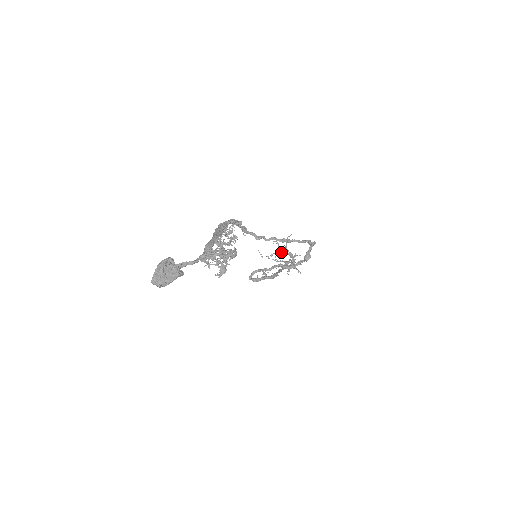
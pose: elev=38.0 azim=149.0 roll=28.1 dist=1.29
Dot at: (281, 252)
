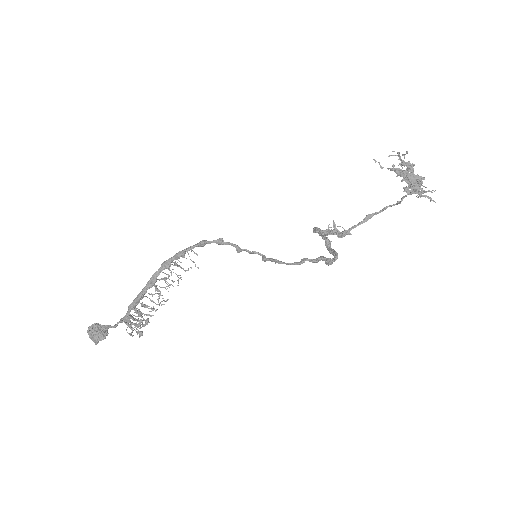
Dot at: (397, 173)
